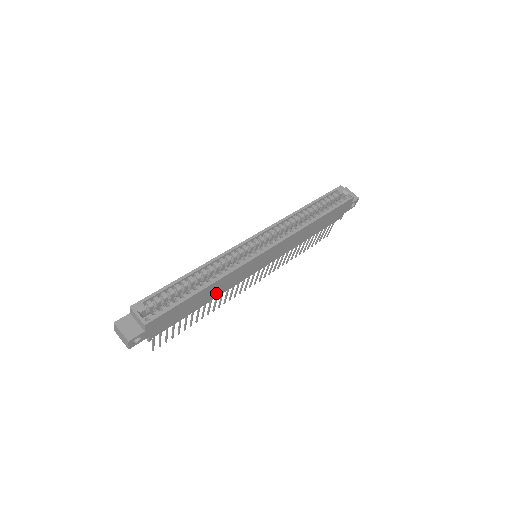
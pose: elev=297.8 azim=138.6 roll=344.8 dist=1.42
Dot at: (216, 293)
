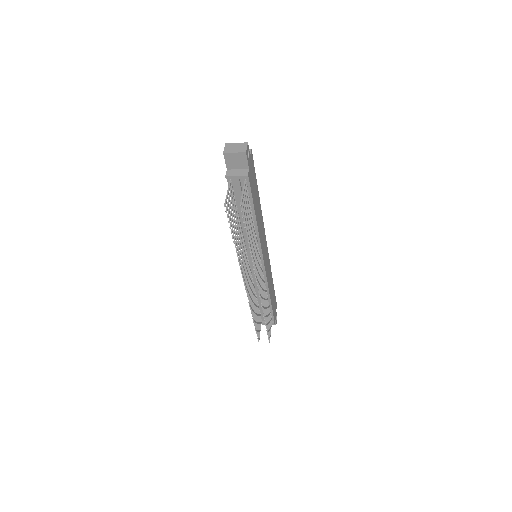
Dot at: (258, 222)
